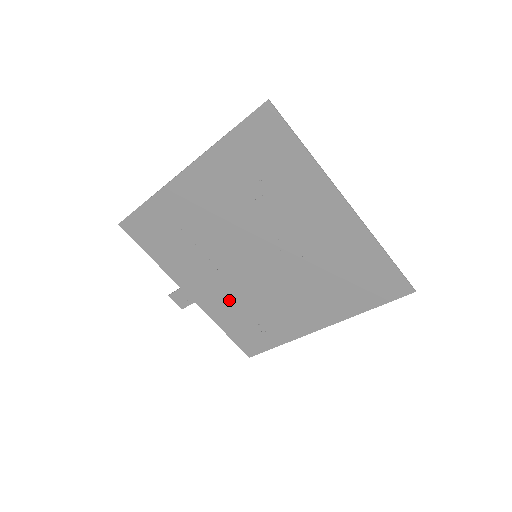
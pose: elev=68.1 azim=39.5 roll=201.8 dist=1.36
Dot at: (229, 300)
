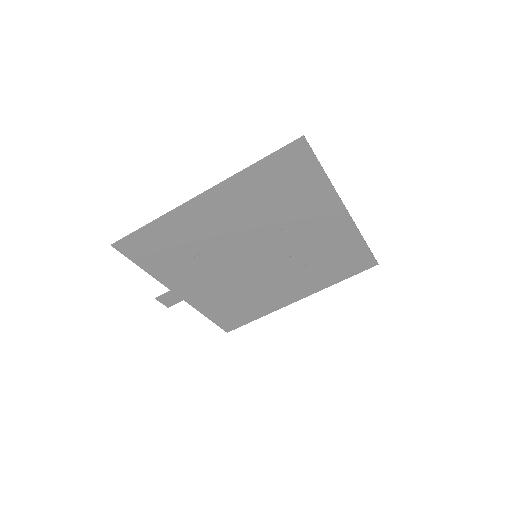
Dot at: (220, 293)
